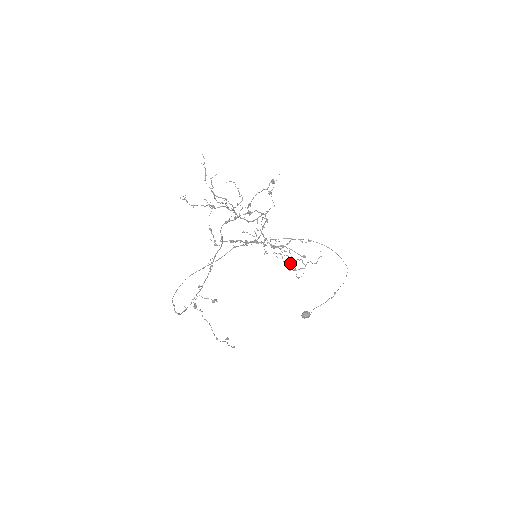
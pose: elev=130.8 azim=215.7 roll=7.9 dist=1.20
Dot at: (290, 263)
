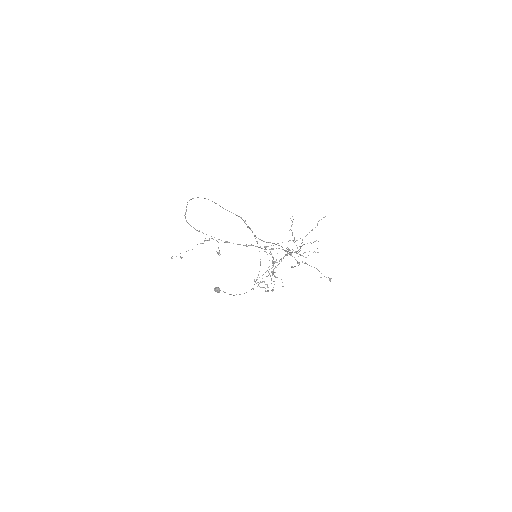
Dot at: (263, 281)
